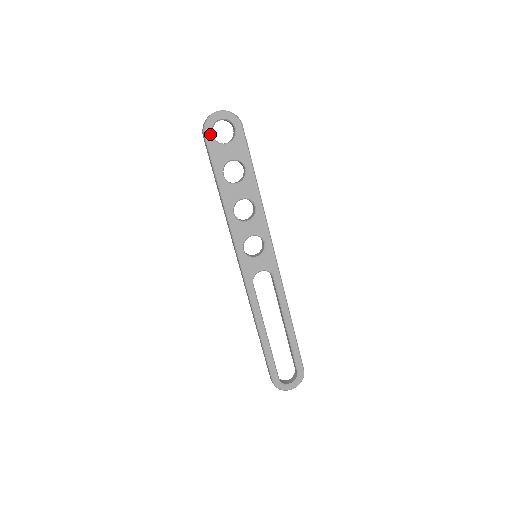
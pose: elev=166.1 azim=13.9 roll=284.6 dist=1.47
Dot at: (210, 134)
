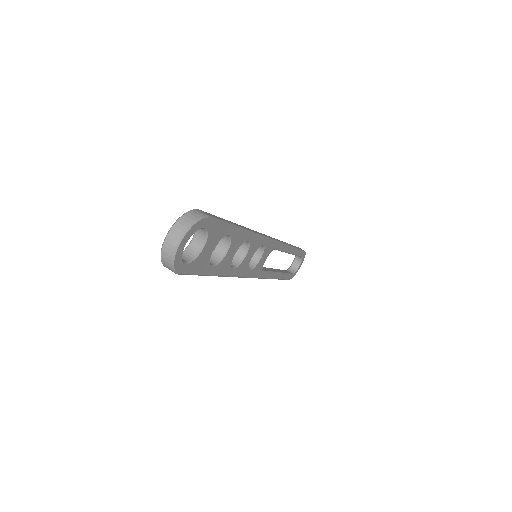
Dot at: (183, 266)
